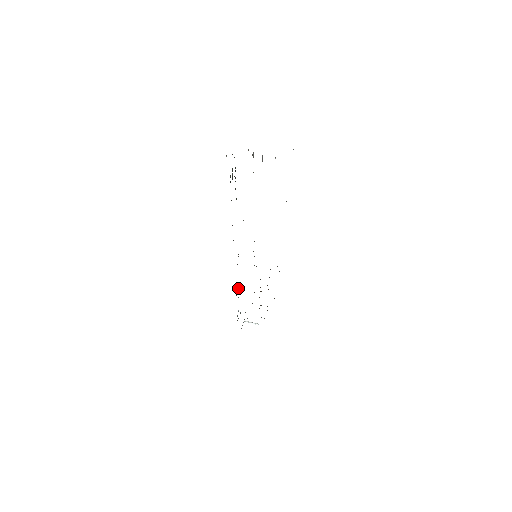
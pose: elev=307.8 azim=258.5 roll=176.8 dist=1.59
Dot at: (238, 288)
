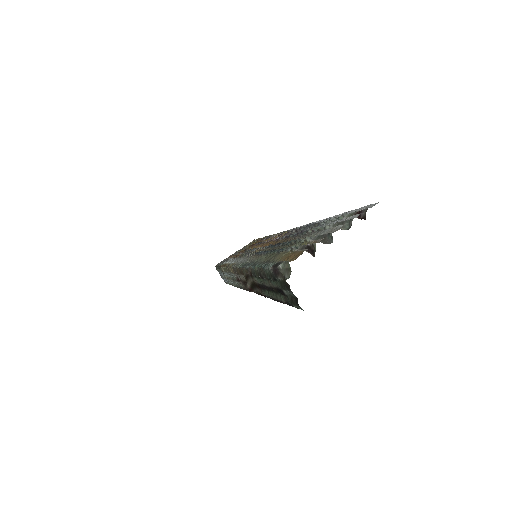
Dot at: (230, 278)
